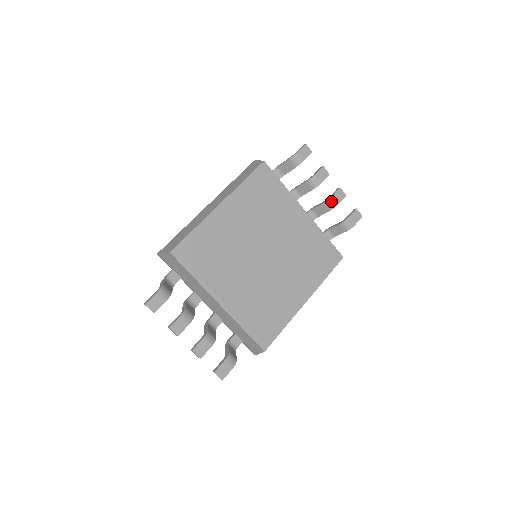
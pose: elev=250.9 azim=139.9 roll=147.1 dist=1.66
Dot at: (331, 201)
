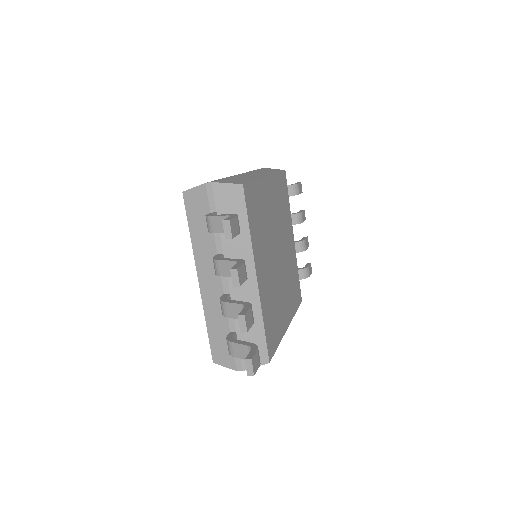
Dot at: (304, 243)
